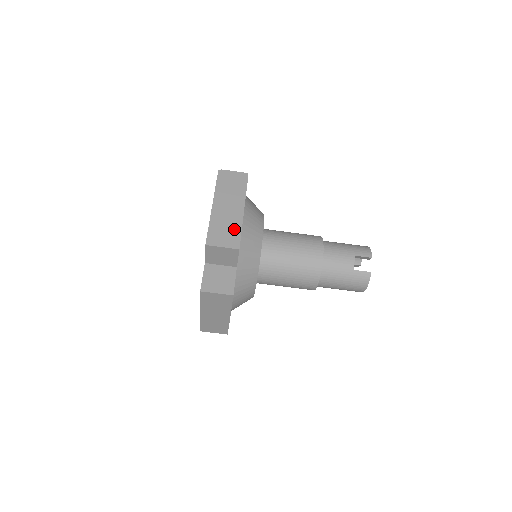
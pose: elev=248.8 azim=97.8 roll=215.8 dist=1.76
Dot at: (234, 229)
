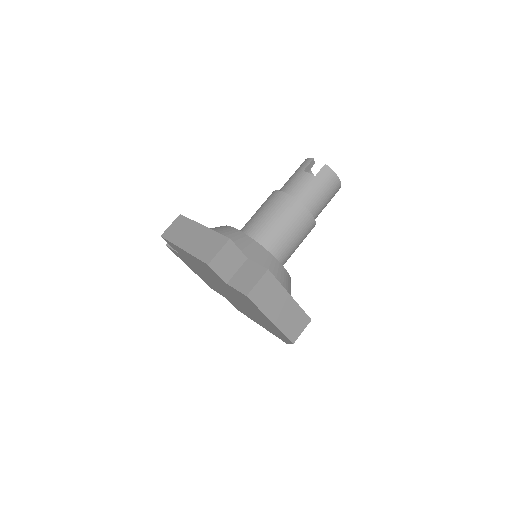
Dot at: (212, 238)
